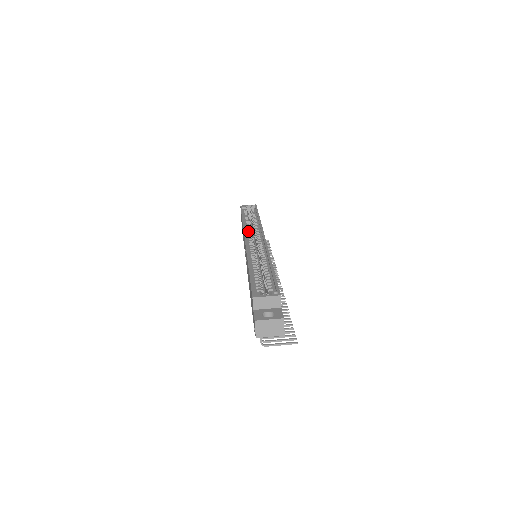
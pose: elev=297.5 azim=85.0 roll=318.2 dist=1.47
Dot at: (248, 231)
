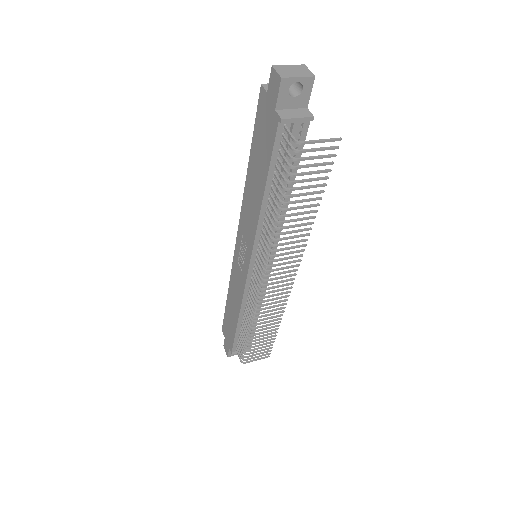
Dot at: occluded
